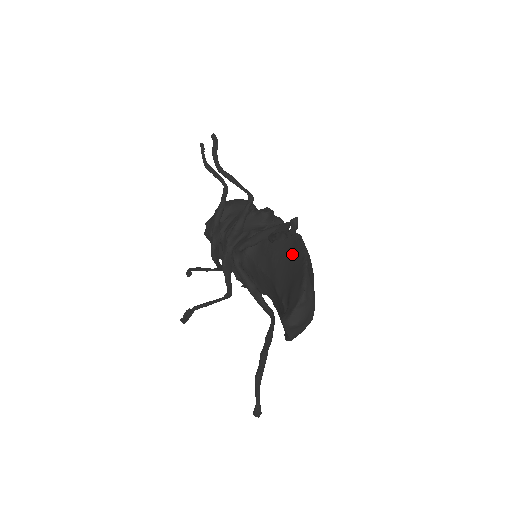
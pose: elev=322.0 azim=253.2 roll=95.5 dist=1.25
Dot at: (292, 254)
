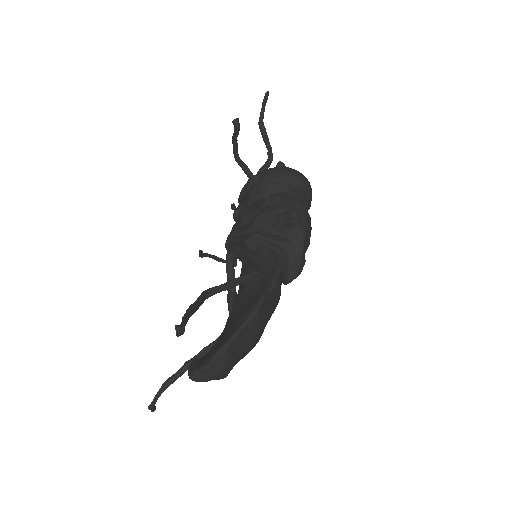
Dot at: (250, 302)
